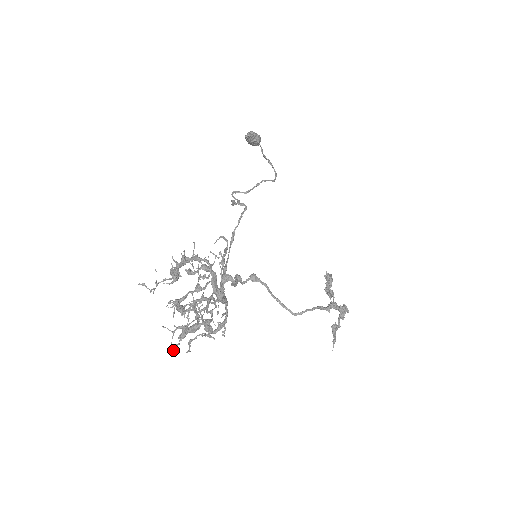
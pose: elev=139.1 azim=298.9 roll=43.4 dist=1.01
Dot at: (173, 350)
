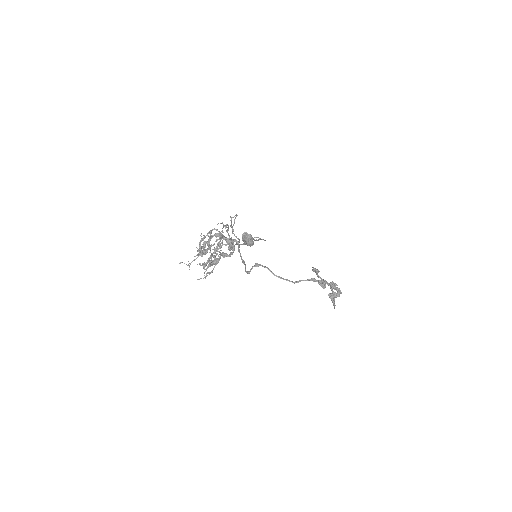
Dot at: occluded
